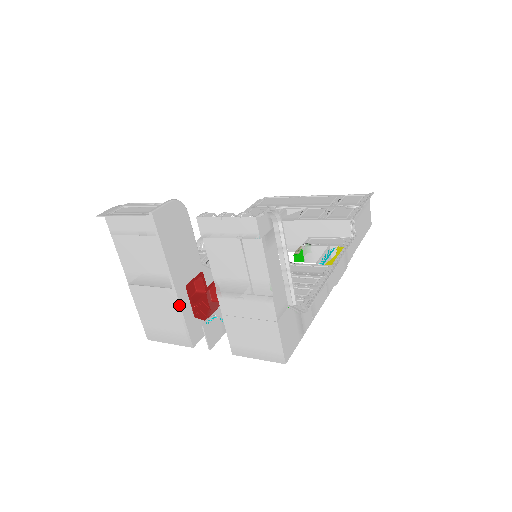
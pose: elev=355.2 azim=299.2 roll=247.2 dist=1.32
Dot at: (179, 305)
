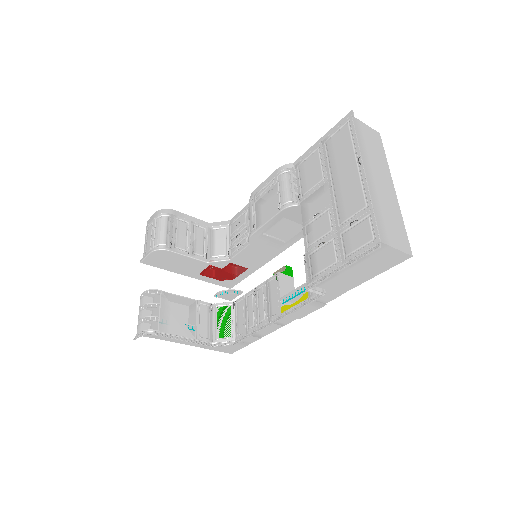
Dot at: (202, 280)
